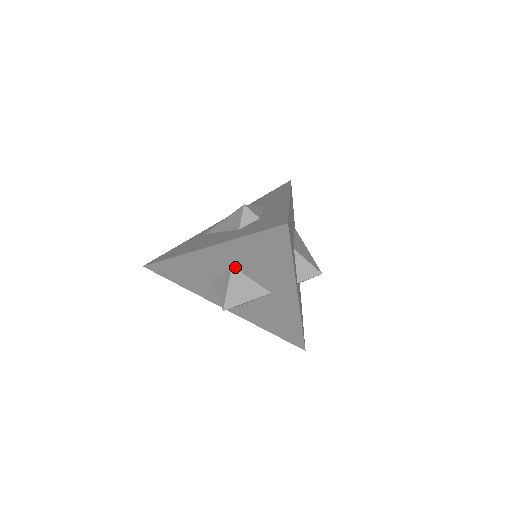
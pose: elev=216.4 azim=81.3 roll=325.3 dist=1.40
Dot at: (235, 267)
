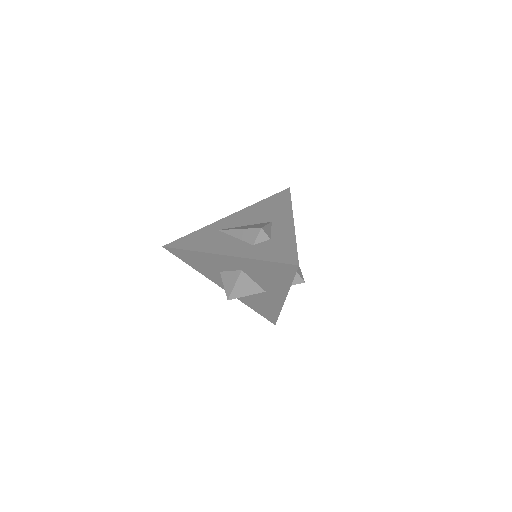
Dot at: (244, 271)
